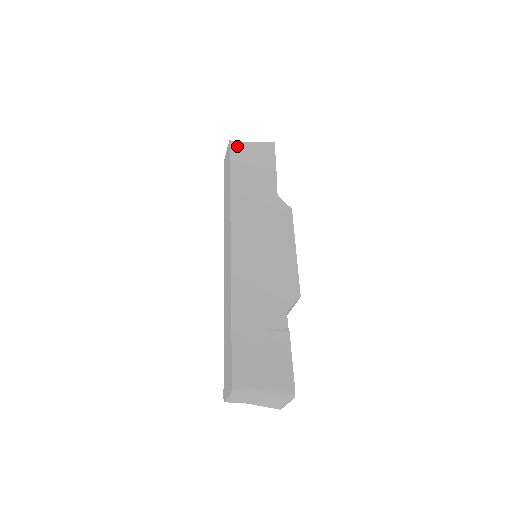
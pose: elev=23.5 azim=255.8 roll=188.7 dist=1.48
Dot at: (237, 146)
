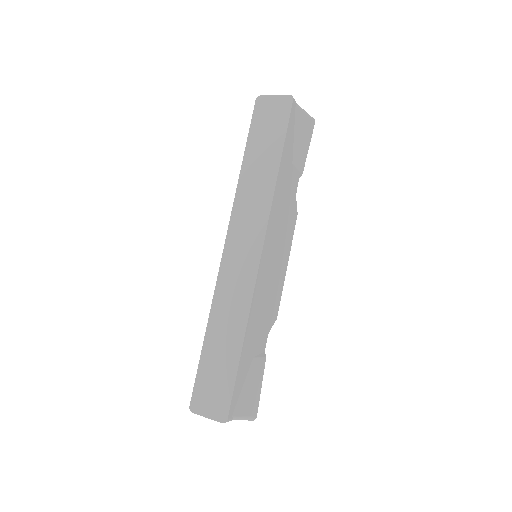
Dot at: (295, 110)
